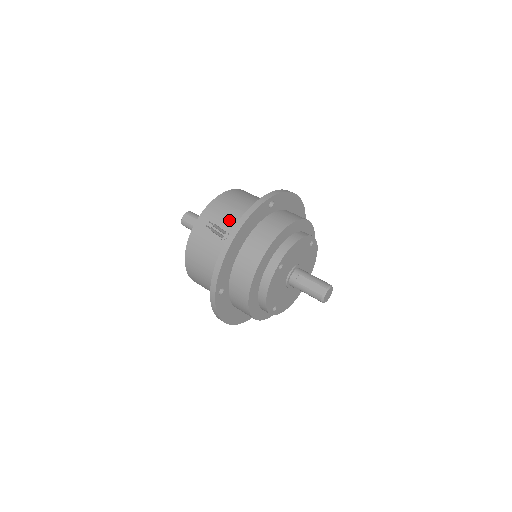
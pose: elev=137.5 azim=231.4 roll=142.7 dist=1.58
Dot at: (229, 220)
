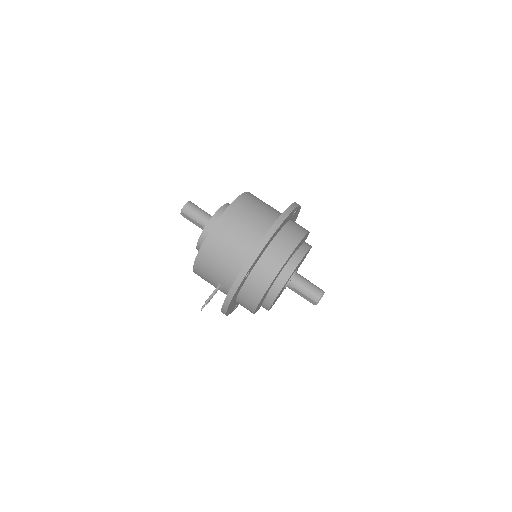
Dot at: (218, 278)
